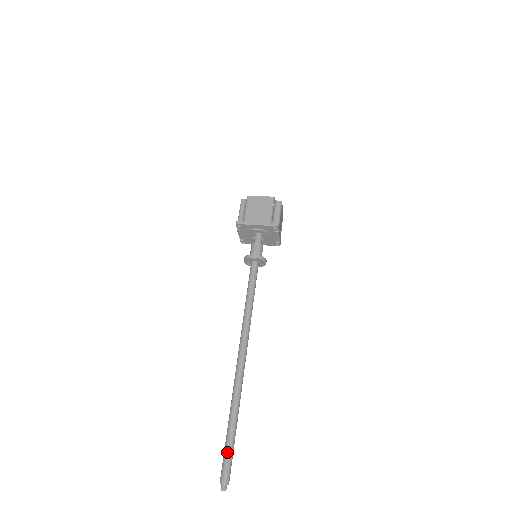
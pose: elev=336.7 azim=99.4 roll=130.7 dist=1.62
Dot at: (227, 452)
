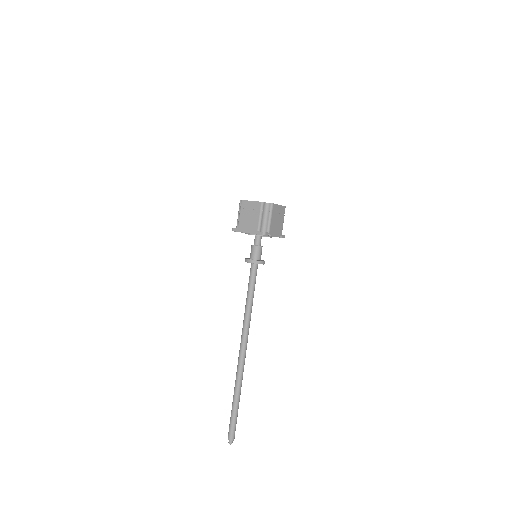
Dot at: (231, 419)
